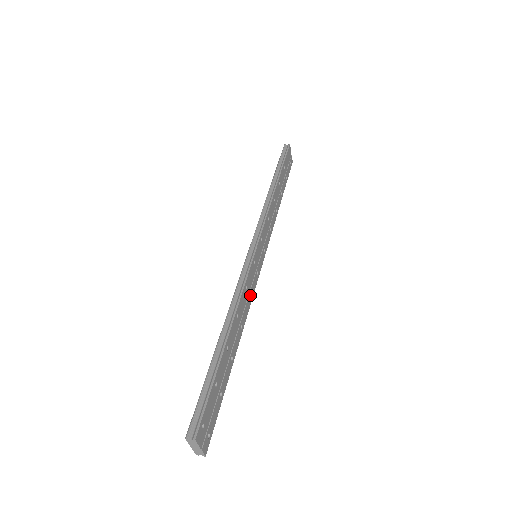
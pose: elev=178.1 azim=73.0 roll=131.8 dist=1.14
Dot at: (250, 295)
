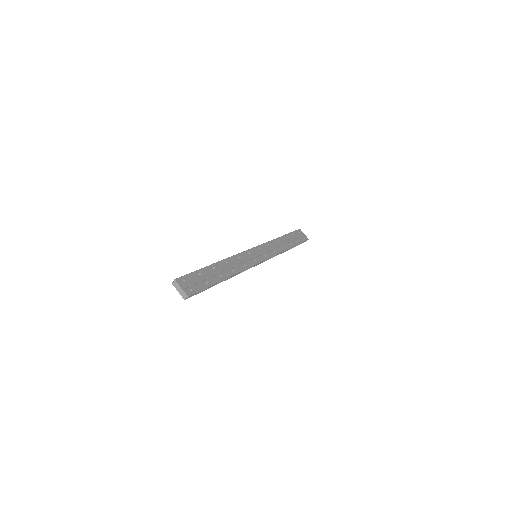
Dot at: (245, 264)
